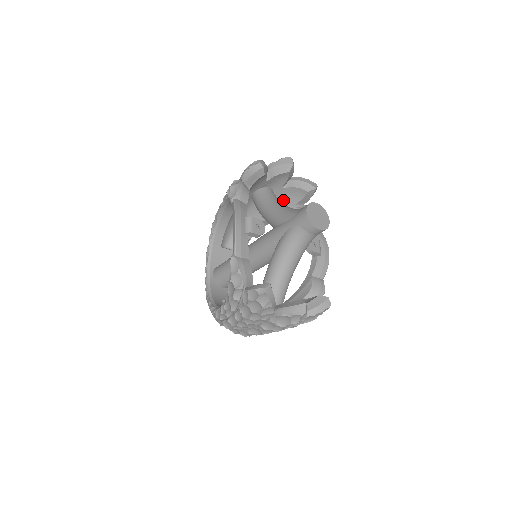
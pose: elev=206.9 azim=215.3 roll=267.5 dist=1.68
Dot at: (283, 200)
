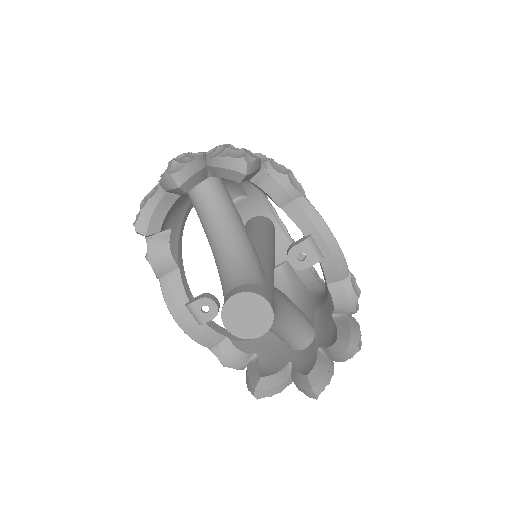
Dot at: occluded
